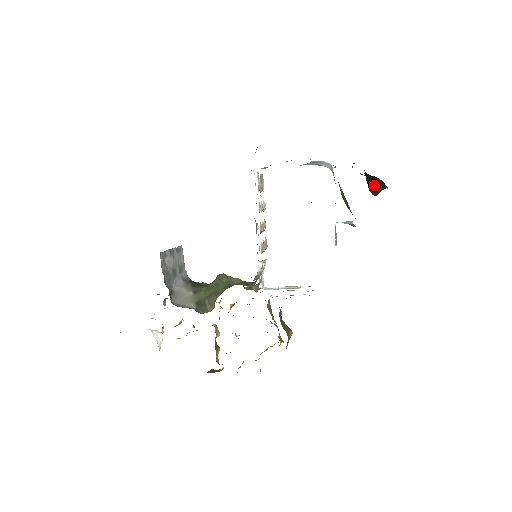
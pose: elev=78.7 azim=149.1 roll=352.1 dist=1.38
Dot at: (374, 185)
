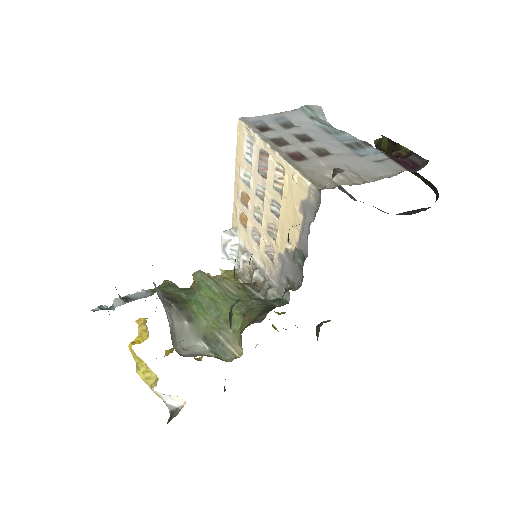
Dot at: occluded
